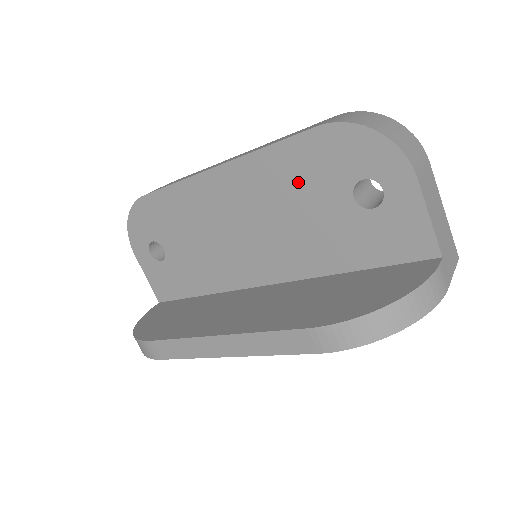
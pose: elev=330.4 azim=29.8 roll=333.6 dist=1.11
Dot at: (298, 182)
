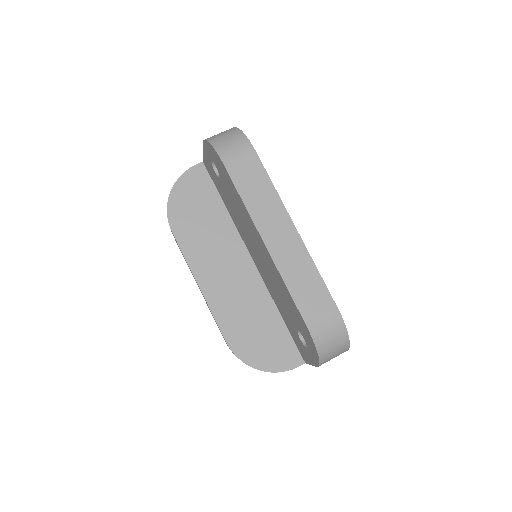
Dot at: (287, 301)
